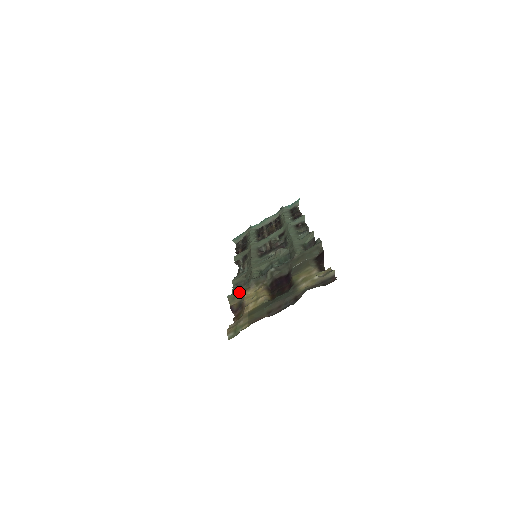
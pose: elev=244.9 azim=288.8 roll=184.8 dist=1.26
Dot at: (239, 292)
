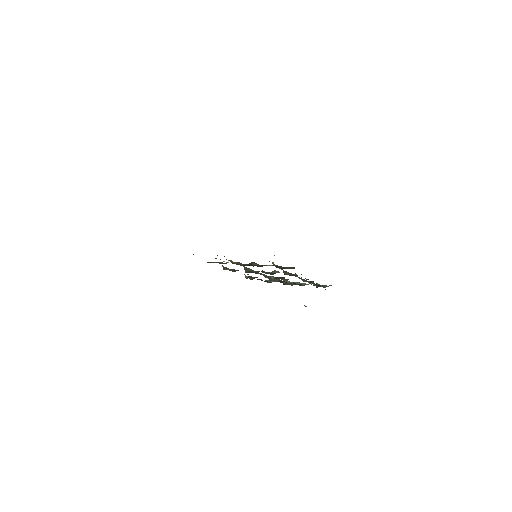
Dot at: (225, 263)
